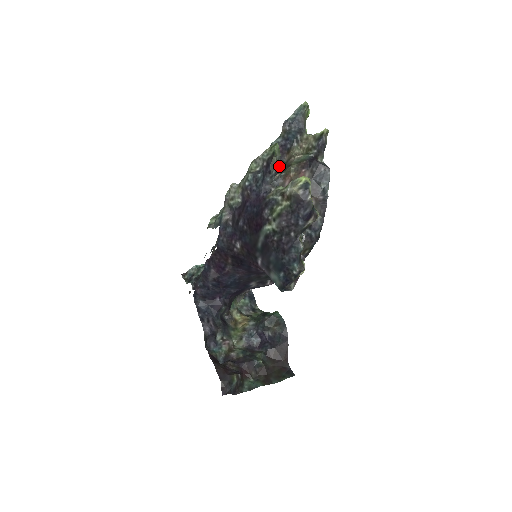
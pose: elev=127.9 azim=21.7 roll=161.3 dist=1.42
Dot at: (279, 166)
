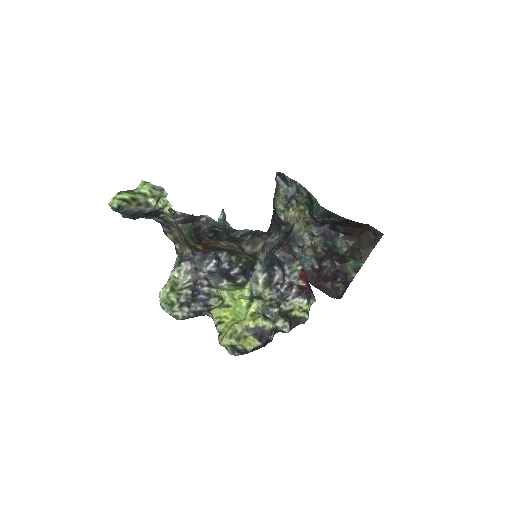
Dot at: (178, 232)
